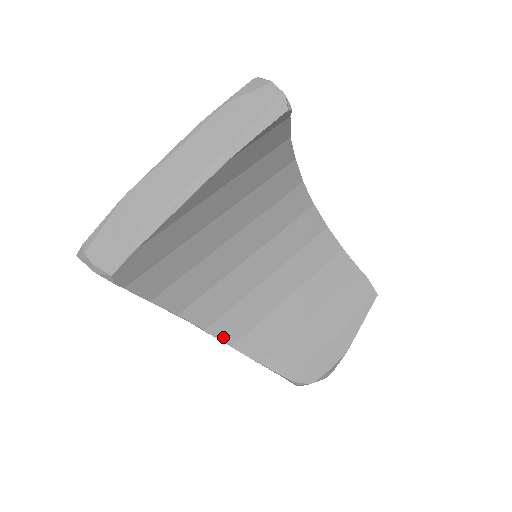
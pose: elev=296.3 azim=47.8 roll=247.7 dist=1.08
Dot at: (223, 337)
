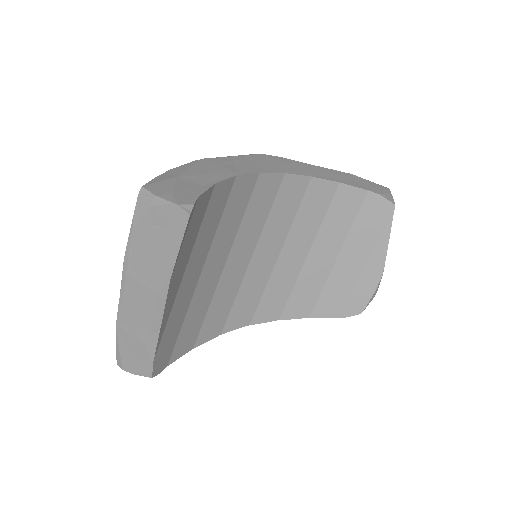
Dot at: (268, 319)
